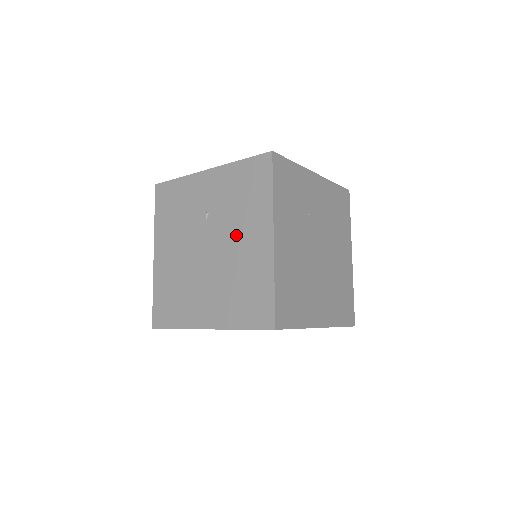
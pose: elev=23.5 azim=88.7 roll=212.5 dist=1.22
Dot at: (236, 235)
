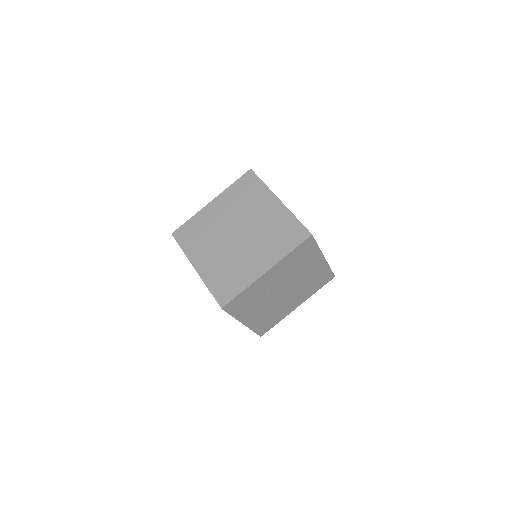
Dot at: occluded
